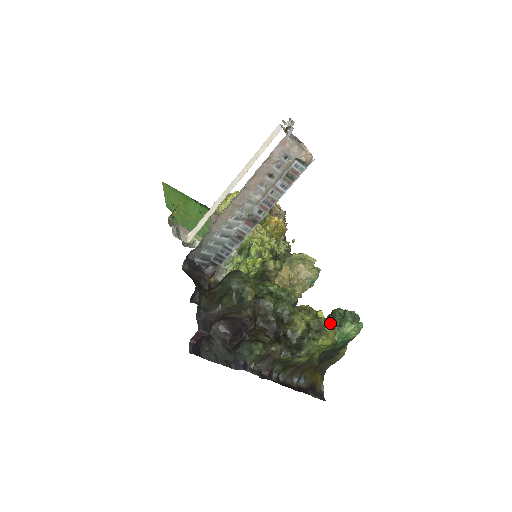
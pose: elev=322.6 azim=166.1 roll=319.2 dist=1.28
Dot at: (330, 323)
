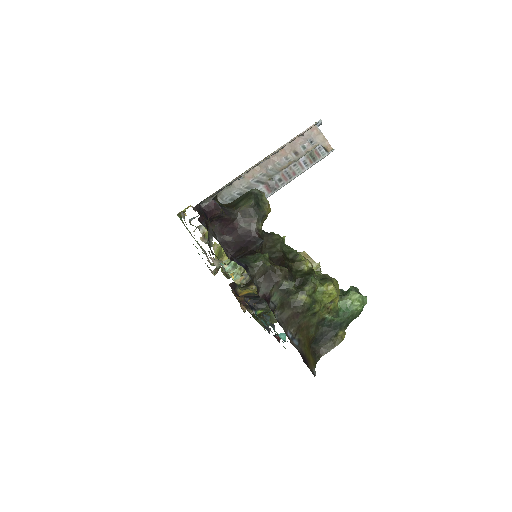
Dot at: occluded
